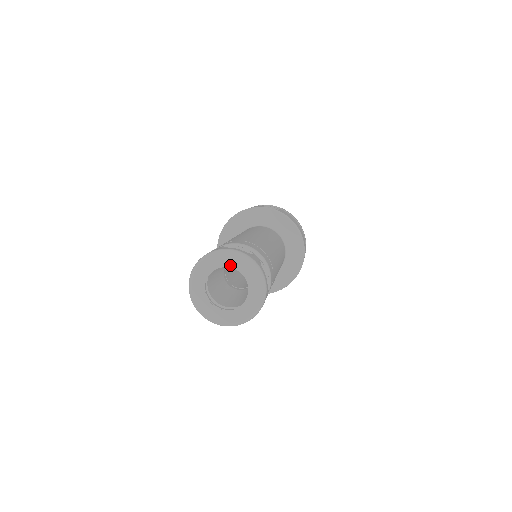
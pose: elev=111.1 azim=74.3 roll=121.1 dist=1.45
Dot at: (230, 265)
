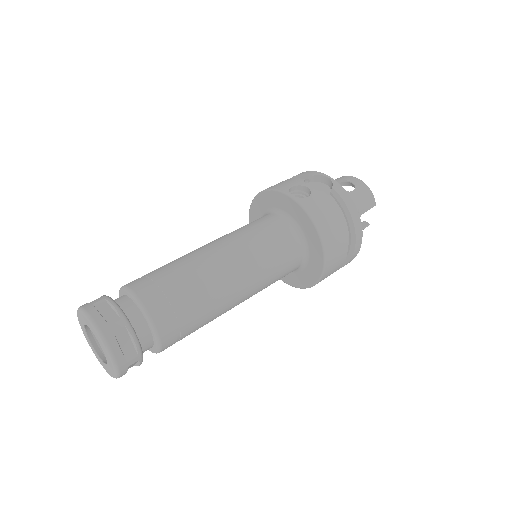
Dot at: (90, 328)
